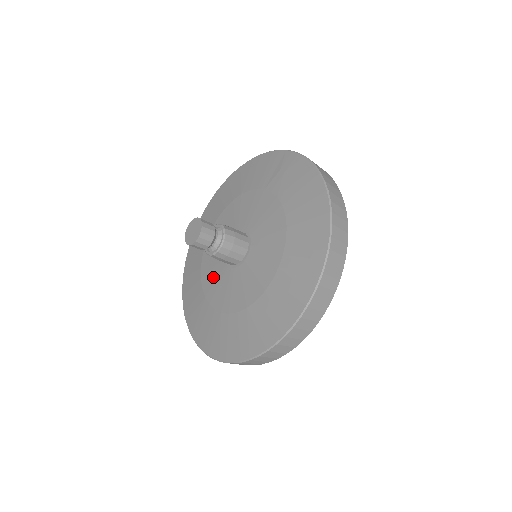
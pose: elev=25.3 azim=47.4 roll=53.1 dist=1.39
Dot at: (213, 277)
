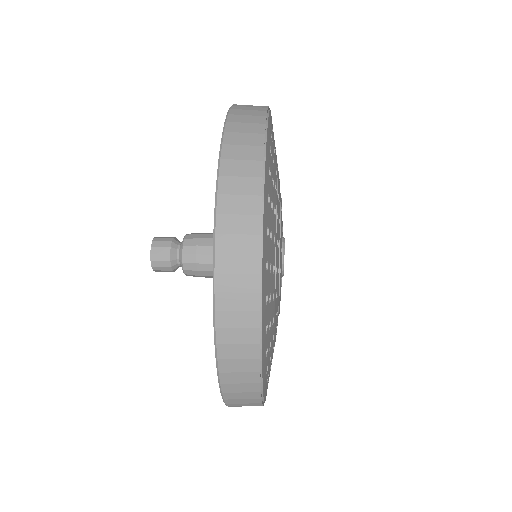
Dot at: occluded
